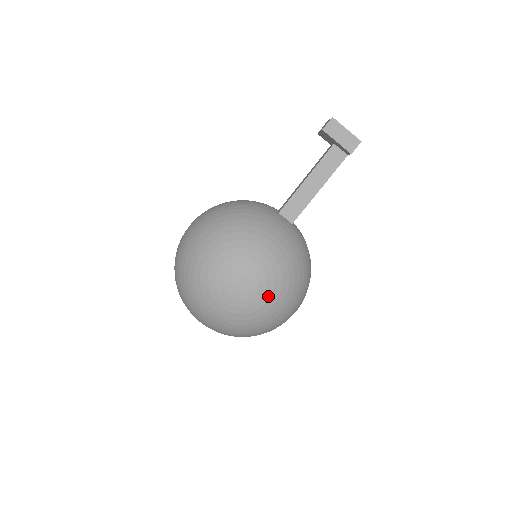
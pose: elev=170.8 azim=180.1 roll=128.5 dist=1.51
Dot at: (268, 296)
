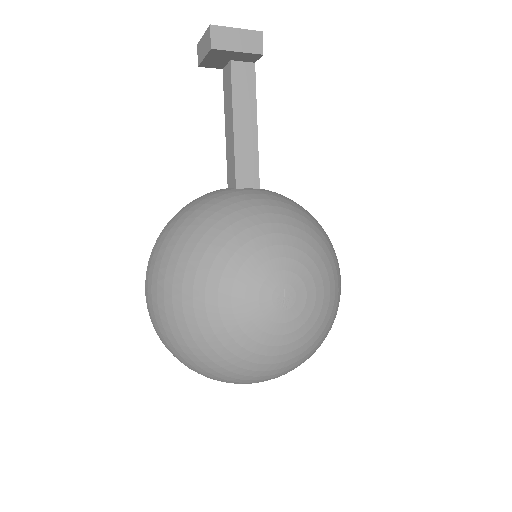
Dot at: (320, 284)
